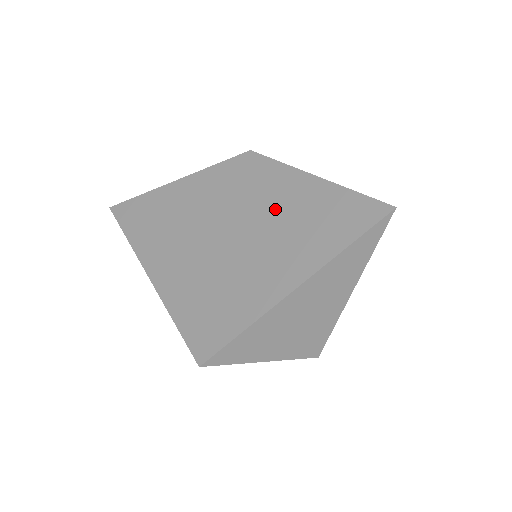
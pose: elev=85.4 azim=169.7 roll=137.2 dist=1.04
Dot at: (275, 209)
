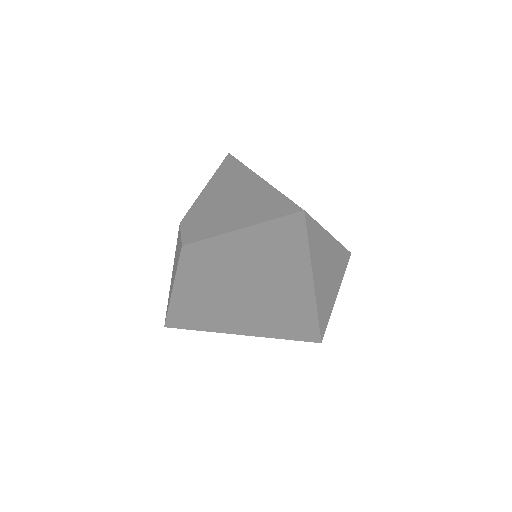
Dot at: (245, 262)
